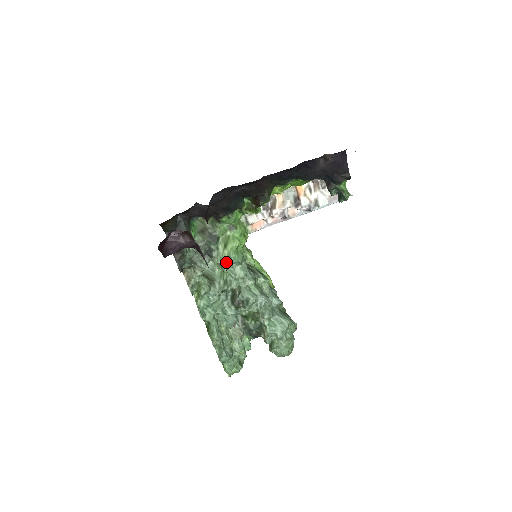
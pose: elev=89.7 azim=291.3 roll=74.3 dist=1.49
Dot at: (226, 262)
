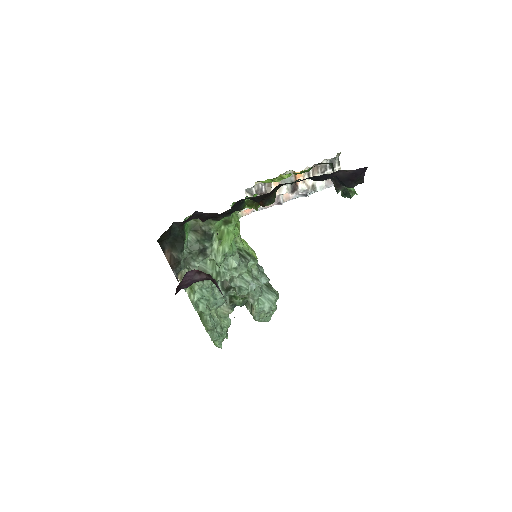
Dot at: (221, 259)
